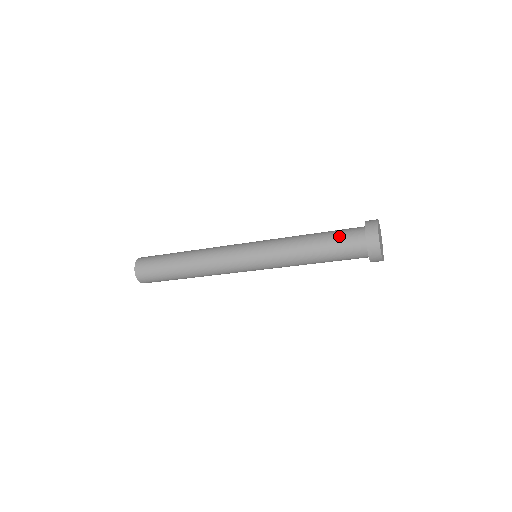
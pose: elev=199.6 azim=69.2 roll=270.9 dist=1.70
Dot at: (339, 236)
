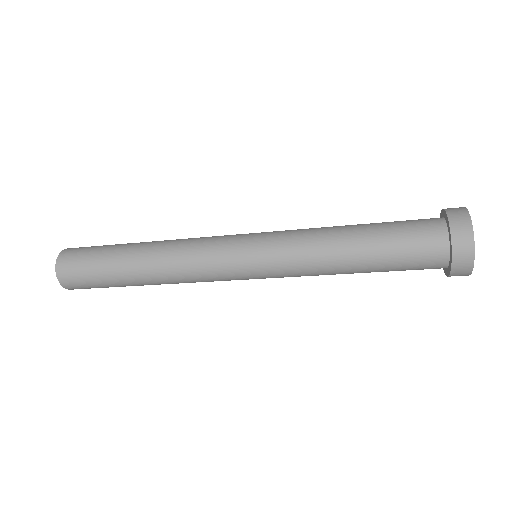
Dot at: (401, 231)
